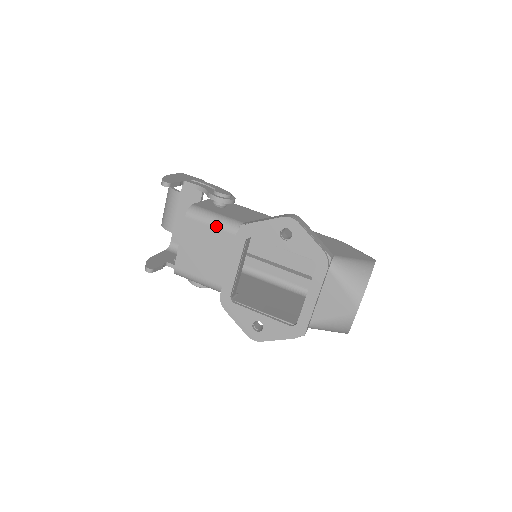
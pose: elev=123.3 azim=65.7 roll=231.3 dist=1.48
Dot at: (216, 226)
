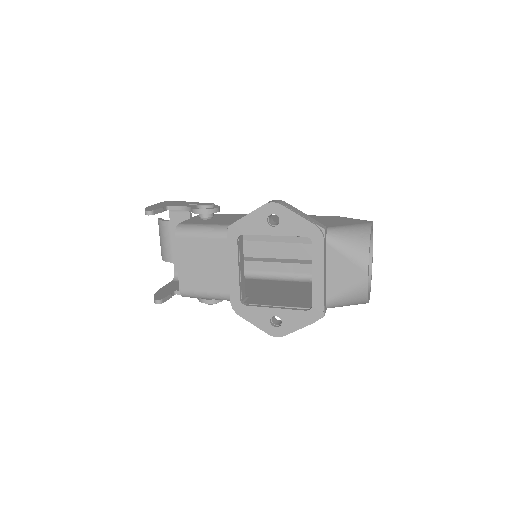
Dot at: (206, 236)
